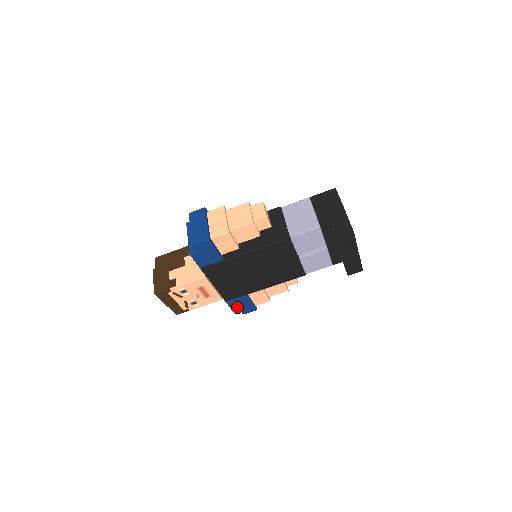
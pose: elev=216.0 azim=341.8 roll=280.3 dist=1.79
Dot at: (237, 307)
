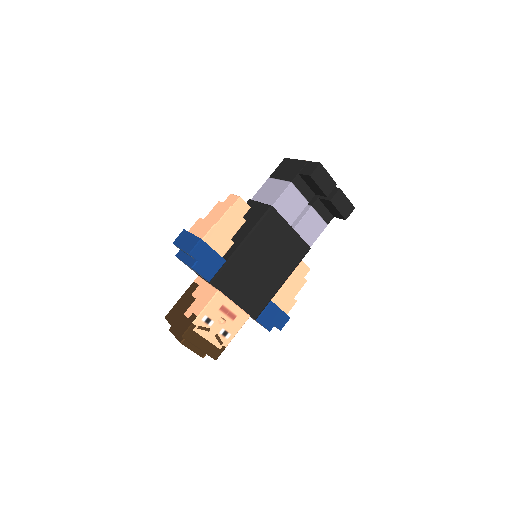
Dot at: (270, 322)
